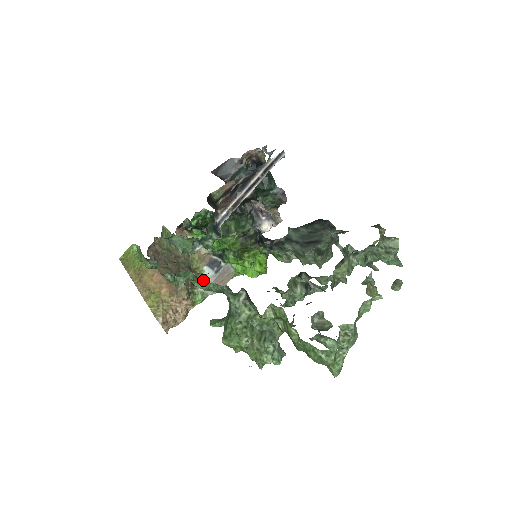
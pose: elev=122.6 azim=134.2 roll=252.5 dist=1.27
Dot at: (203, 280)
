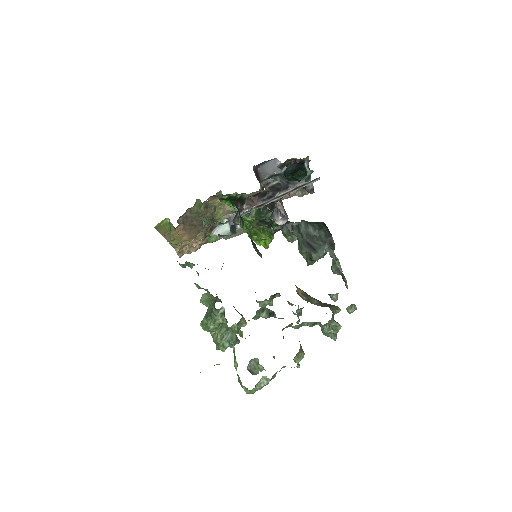
Dot at: (220, 230)
